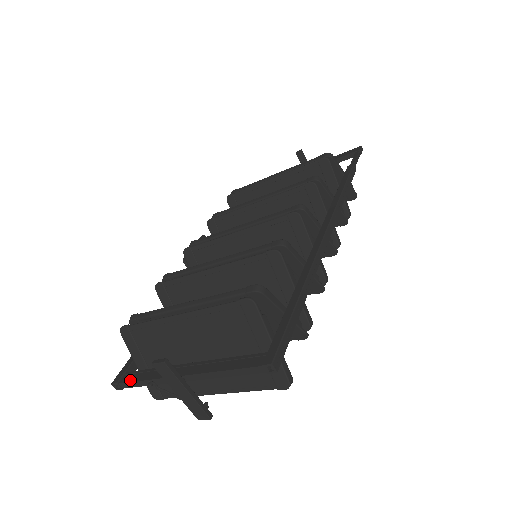
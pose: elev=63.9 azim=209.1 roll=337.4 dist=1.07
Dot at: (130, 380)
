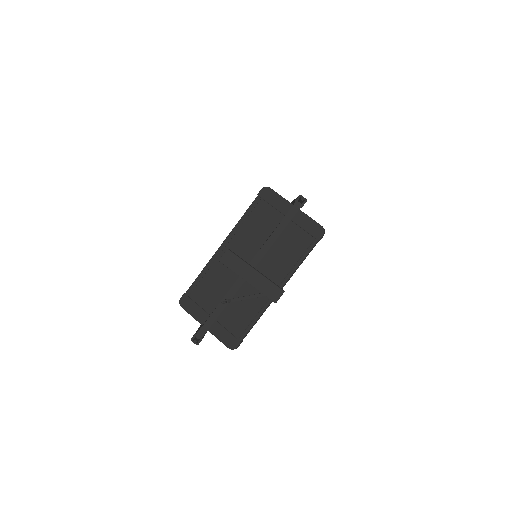
Dot at: (206, 321)
